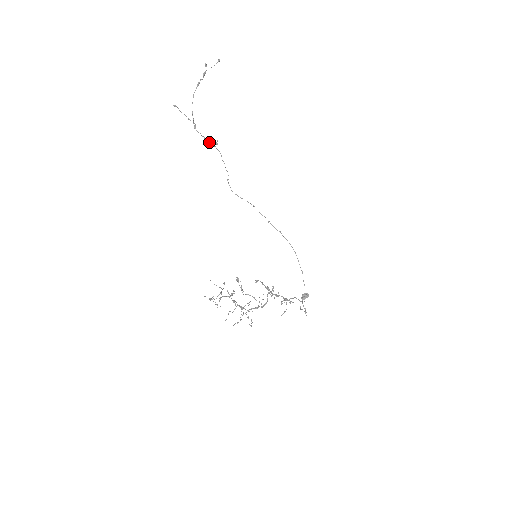
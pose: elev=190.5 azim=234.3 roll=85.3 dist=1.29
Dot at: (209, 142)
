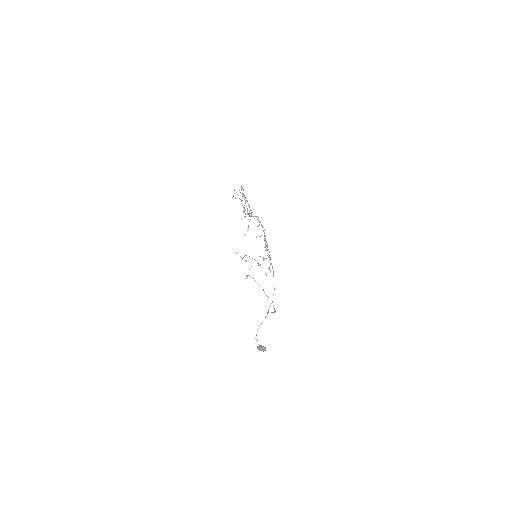
Dot at: occluded
